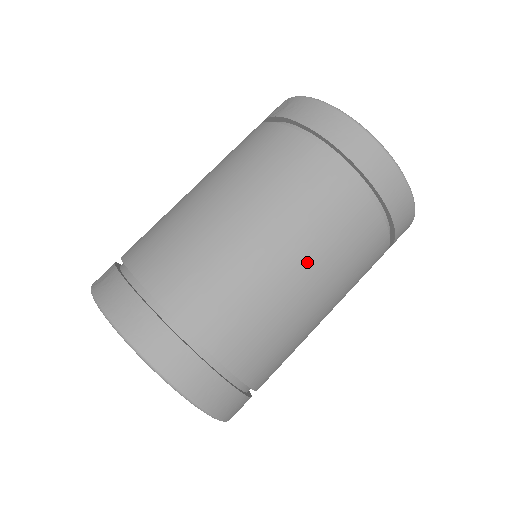
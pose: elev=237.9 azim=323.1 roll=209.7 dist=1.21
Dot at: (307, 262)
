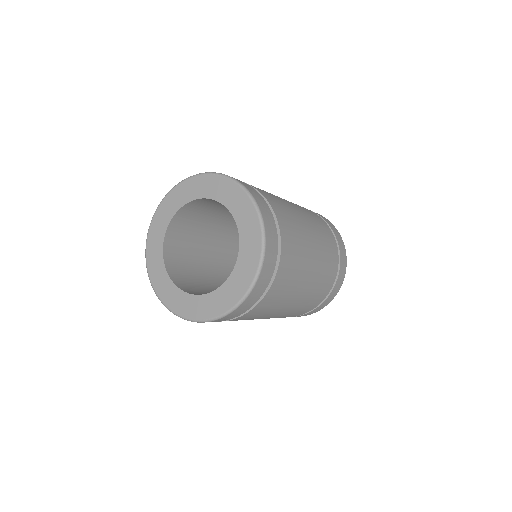
Dot at: (315, 272)
